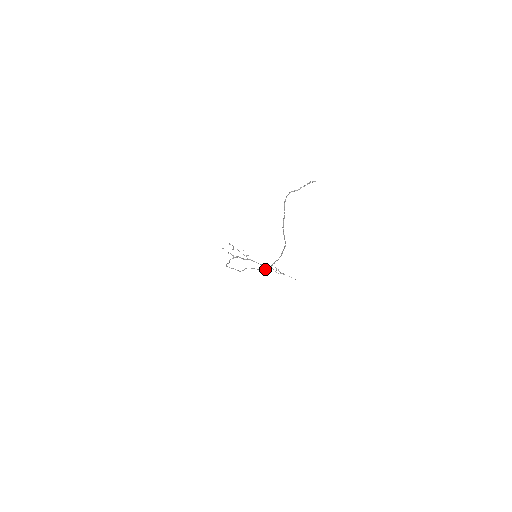
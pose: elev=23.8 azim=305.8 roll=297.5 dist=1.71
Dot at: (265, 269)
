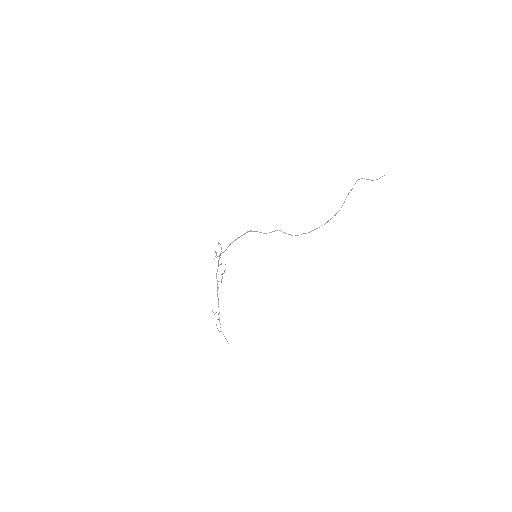
Dot at: (298, 235)
